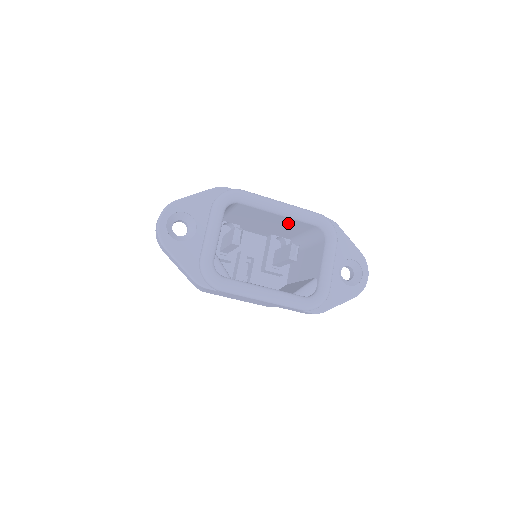
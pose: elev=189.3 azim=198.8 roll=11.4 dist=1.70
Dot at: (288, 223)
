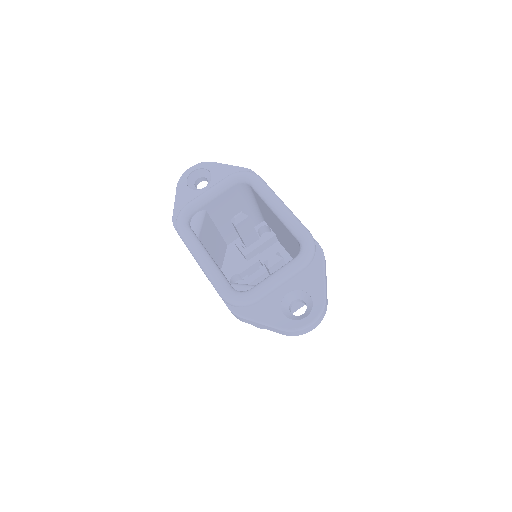
Dot at: (286, 232)
